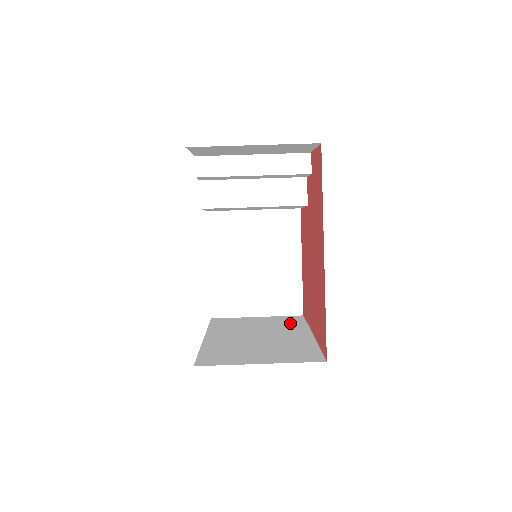
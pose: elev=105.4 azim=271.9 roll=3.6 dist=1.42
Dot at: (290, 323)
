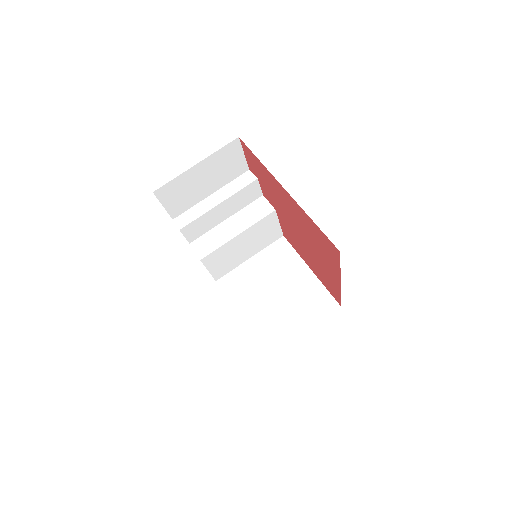
Dot at: occluded
